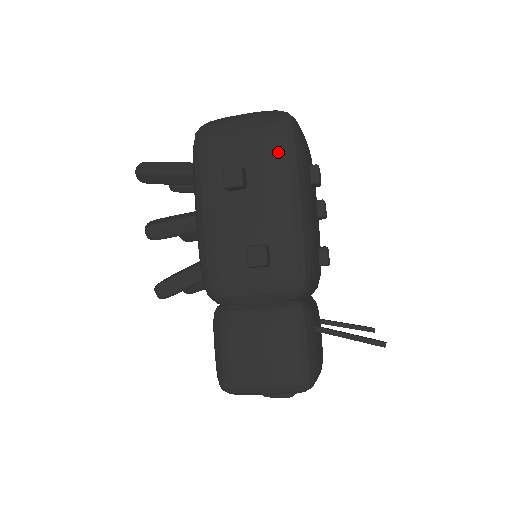
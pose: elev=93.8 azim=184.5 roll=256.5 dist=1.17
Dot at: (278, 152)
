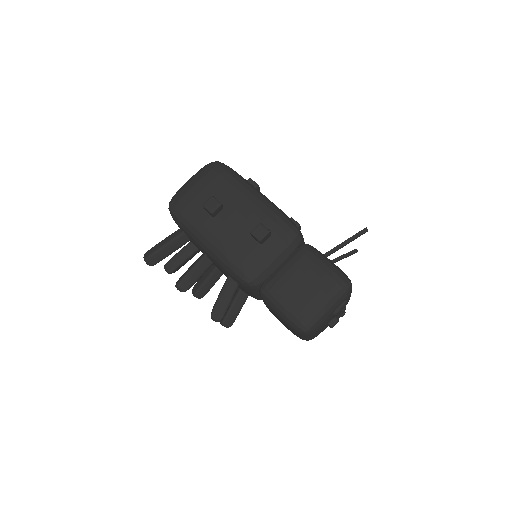
Dot at: (226, 178)
